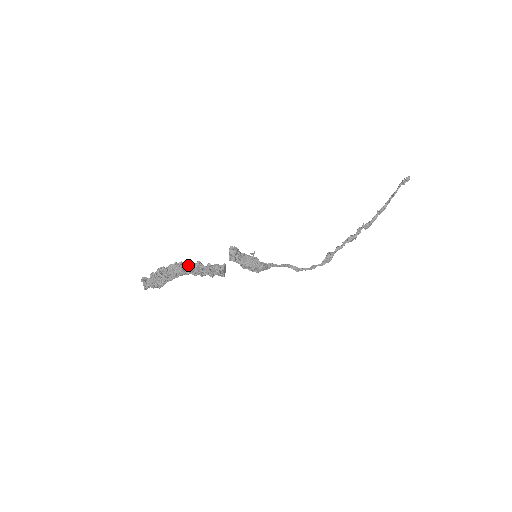
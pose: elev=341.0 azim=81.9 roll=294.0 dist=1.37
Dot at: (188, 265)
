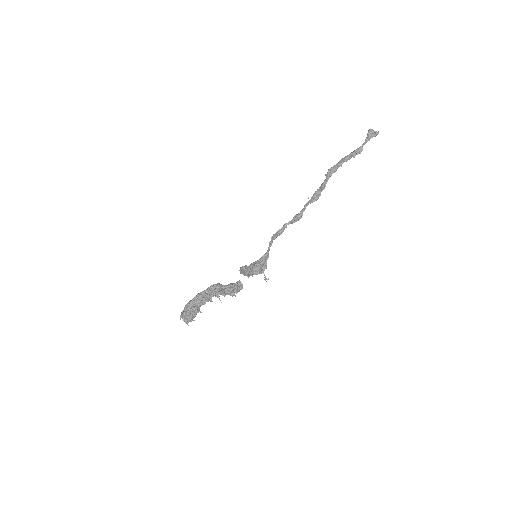
Dot at: (211, 291)
